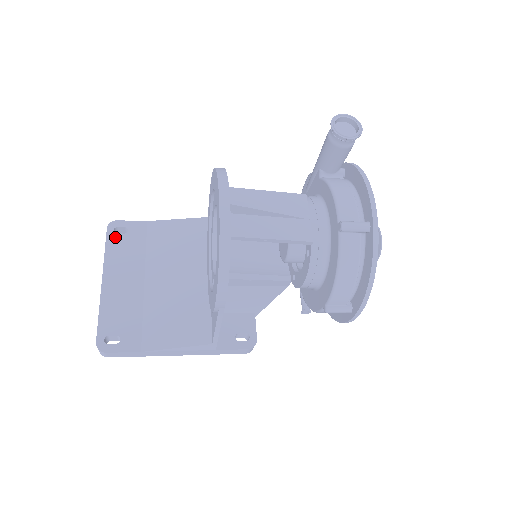
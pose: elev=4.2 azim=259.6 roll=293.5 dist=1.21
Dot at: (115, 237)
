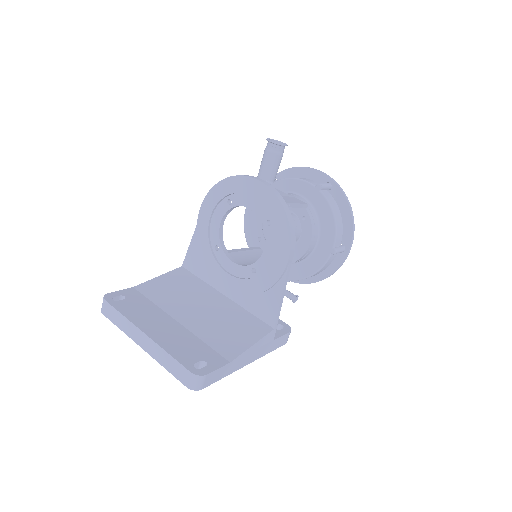
Dot at: (119, 303)
